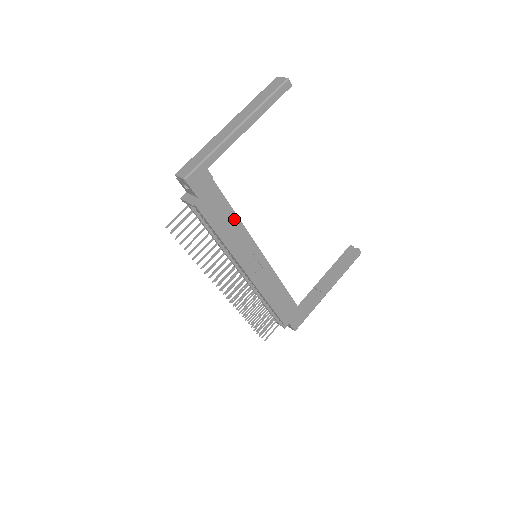
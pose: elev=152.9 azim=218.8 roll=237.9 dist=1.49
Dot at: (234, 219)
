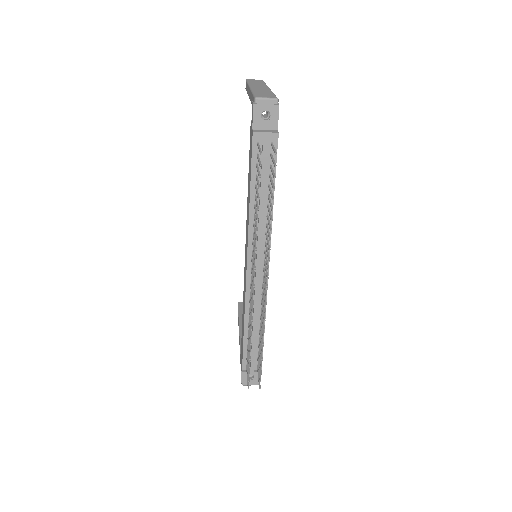
Dot at: occluded
